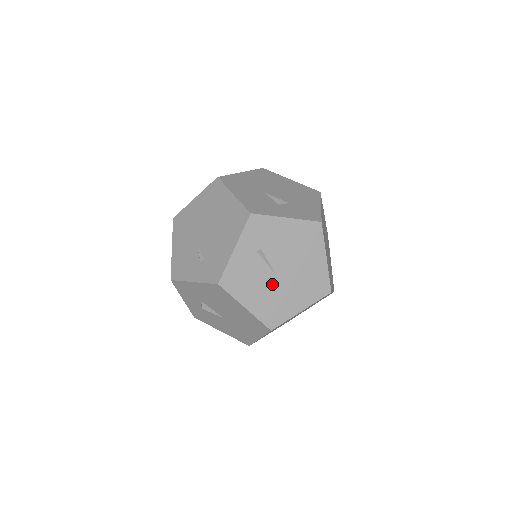
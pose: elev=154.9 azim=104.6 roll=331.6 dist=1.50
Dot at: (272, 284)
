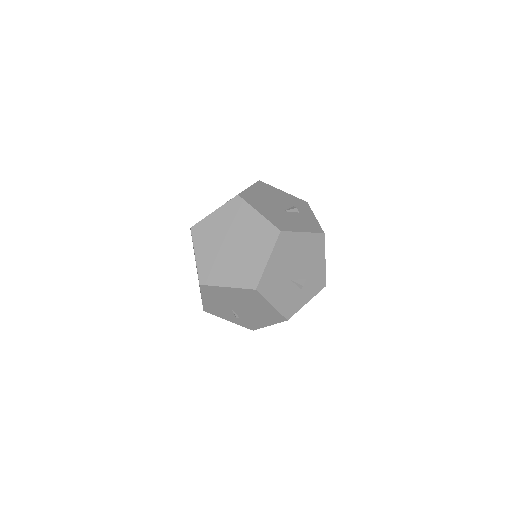
Dot at: occluded
